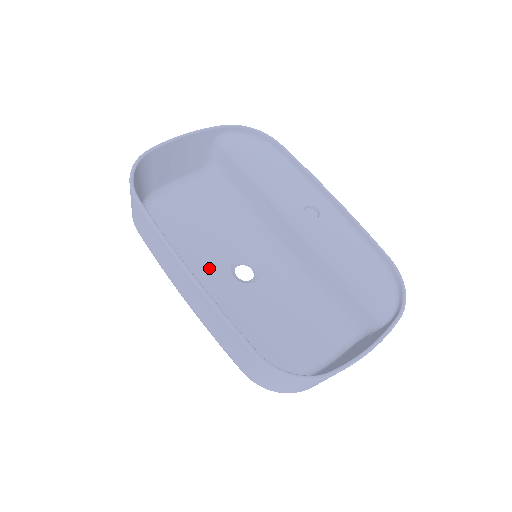
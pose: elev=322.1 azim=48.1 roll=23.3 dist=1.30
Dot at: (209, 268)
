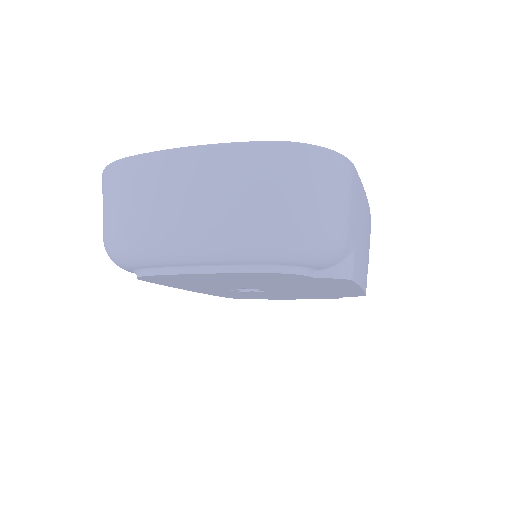
Dot at: occluded
